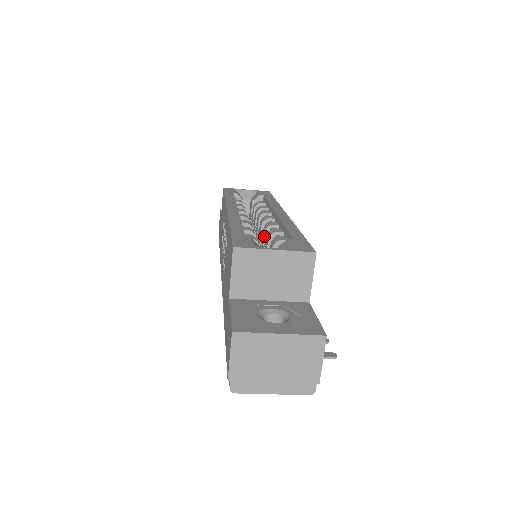
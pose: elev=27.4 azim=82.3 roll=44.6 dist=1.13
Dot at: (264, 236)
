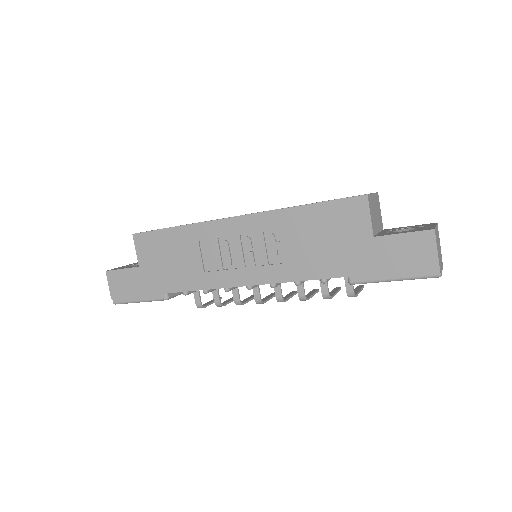
Dot at: occluded
